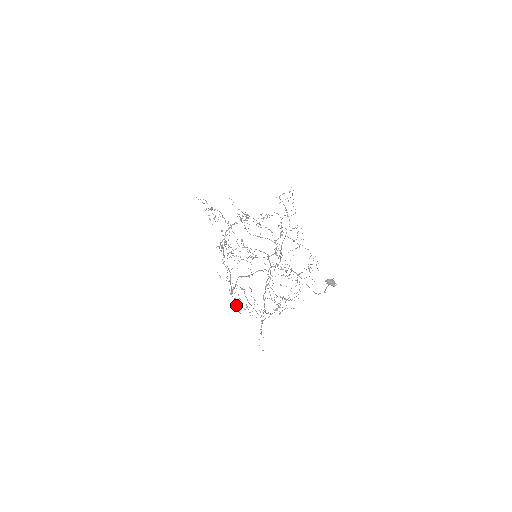
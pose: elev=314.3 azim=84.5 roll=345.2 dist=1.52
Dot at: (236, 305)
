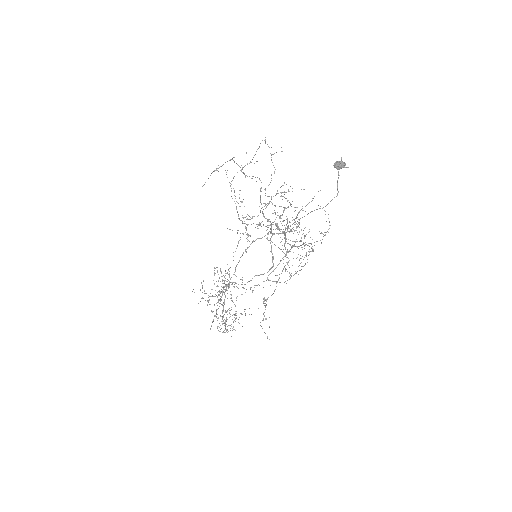
Dot at: occluded
